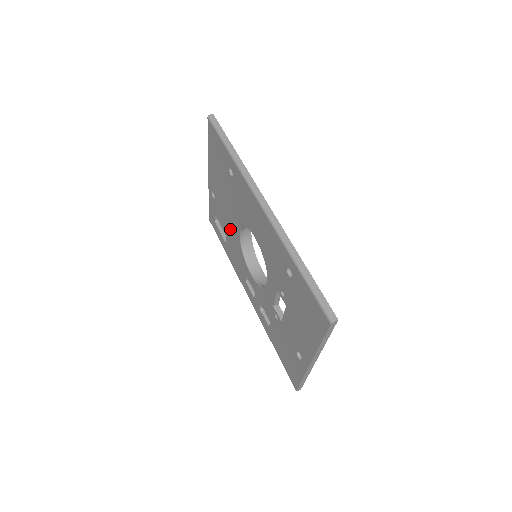
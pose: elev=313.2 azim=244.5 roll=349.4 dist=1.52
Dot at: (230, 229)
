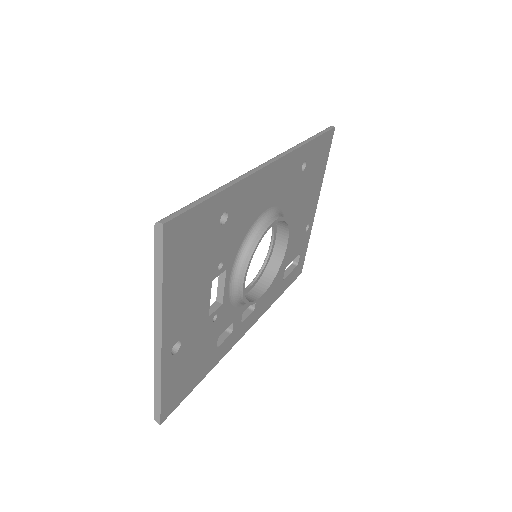
Dot at: occluded
